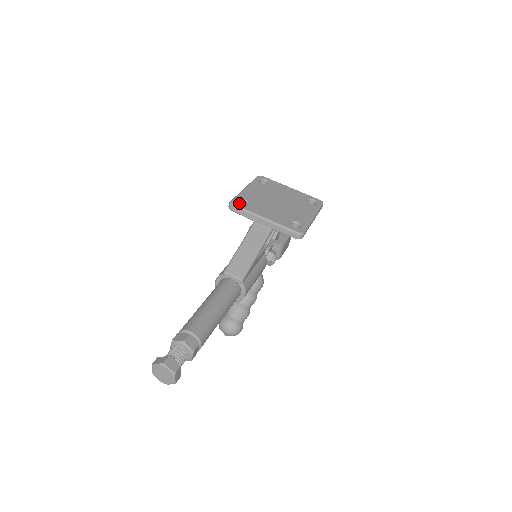
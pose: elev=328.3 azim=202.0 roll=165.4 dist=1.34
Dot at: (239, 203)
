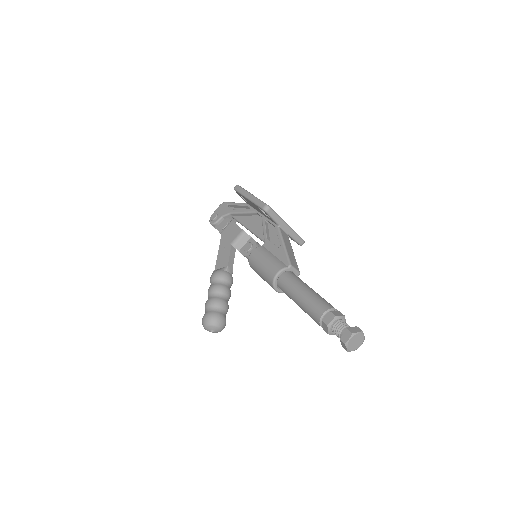
Dot at: occluded
